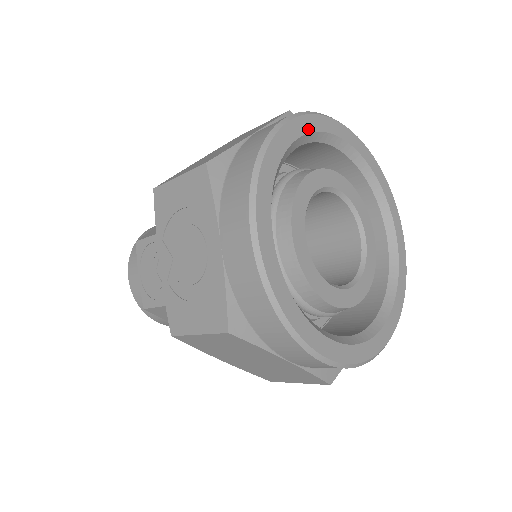
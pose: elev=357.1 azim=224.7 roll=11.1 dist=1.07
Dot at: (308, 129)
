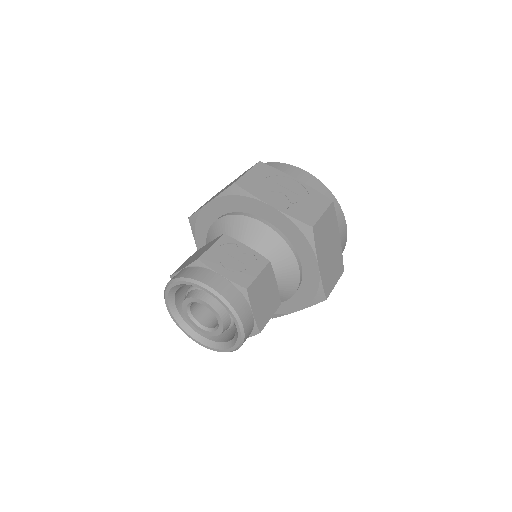
Dot at: occluded
